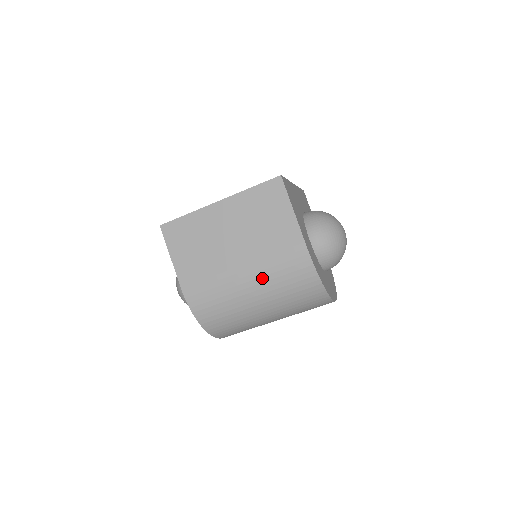
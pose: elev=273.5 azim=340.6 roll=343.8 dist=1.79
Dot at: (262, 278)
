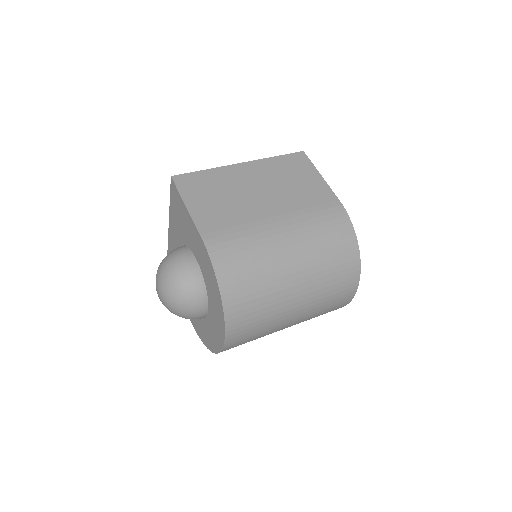
Dot at: (300, 230)
